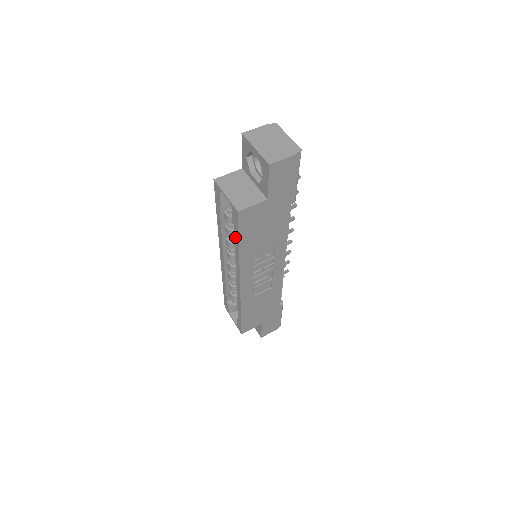
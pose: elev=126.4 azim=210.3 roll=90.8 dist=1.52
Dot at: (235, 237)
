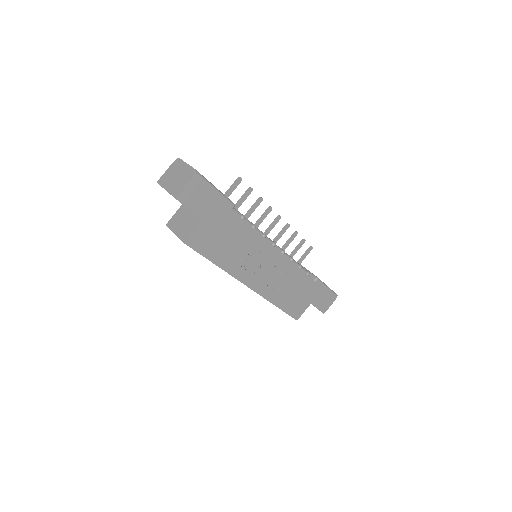
Dot at: occluded
